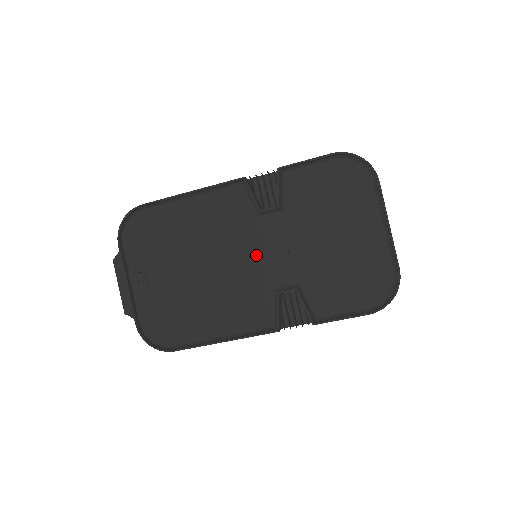
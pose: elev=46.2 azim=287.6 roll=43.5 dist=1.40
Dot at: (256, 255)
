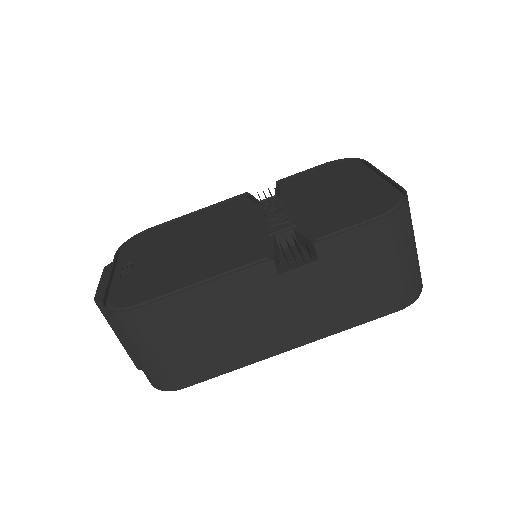
Dot at: (252, 222)
